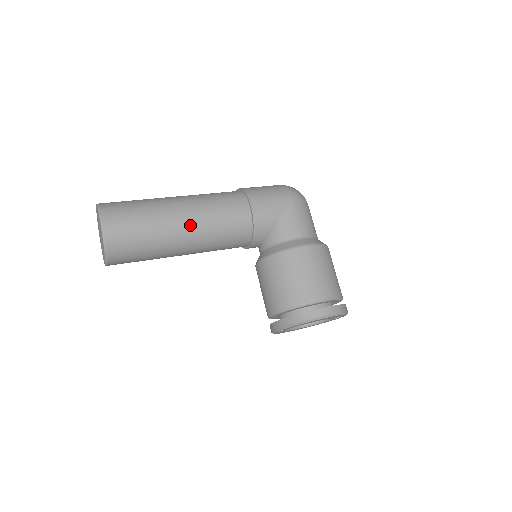
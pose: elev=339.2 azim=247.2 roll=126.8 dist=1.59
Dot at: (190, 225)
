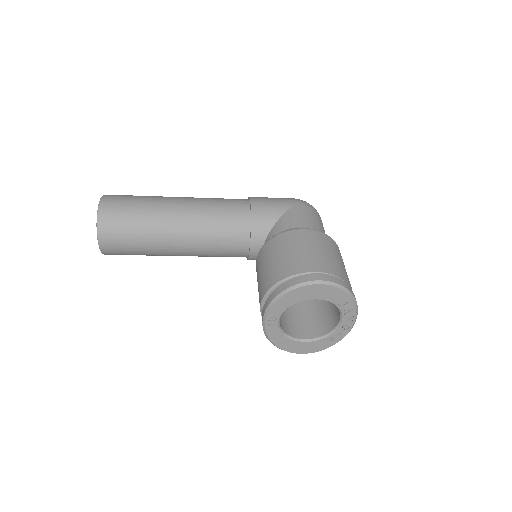
Dot at: (184, 210)
